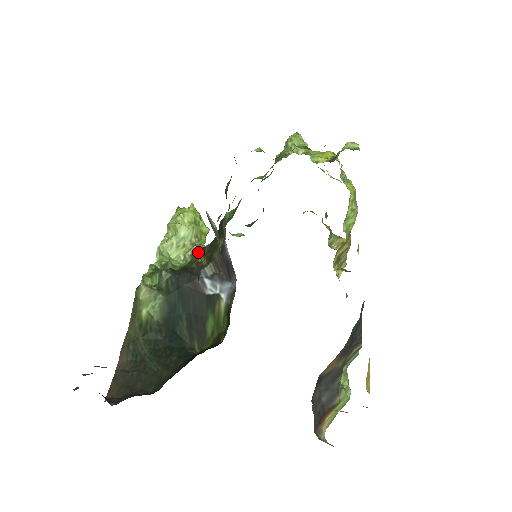
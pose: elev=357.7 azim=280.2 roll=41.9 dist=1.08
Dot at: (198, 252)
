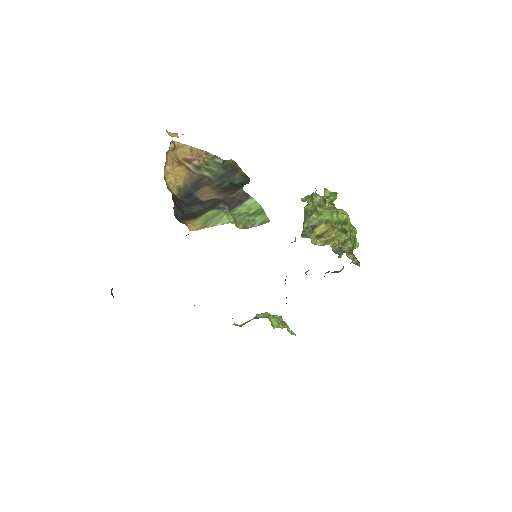
Dot at: occluded
